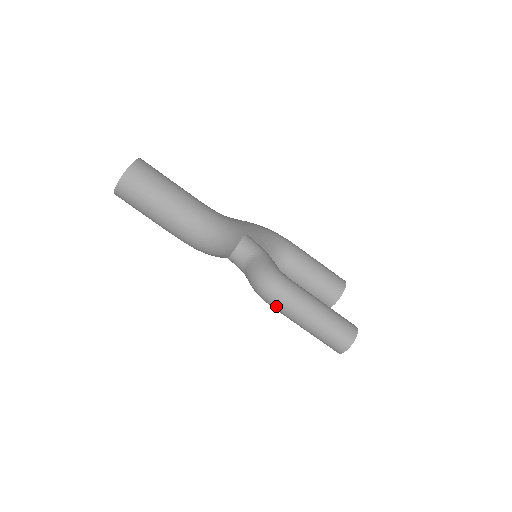
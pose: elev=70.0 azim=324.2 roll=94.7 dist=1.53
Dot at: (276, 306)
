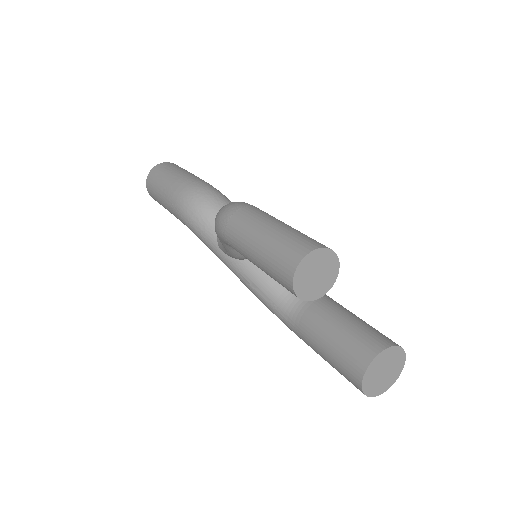
Dot at: (224, 224)
